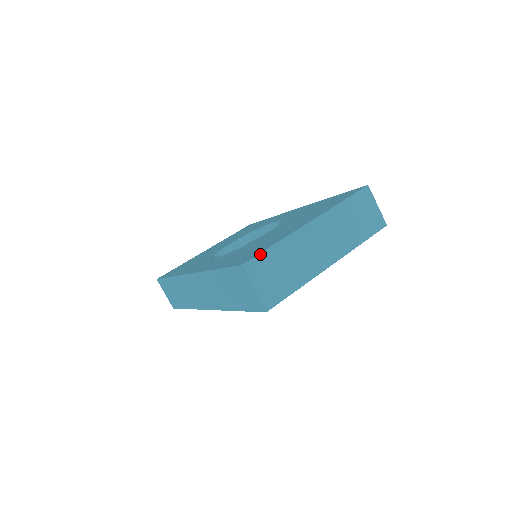
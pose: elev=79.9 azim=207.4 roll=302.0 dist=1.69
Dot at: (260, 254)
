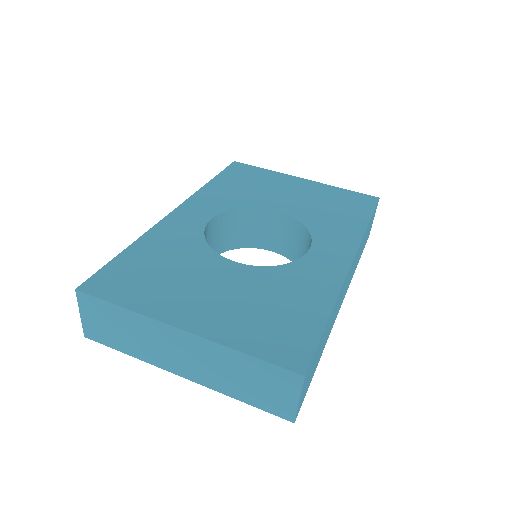
Dot at: (100, 299)
